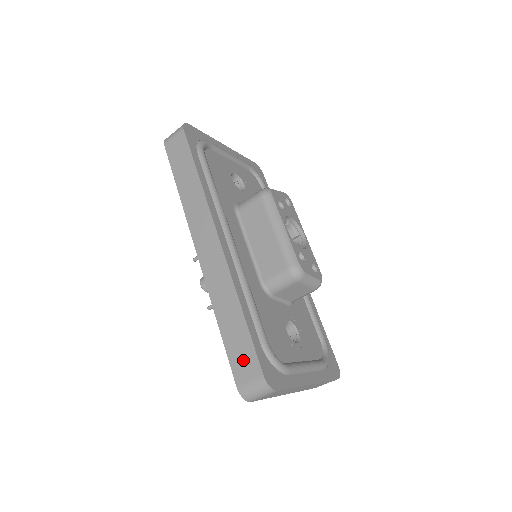
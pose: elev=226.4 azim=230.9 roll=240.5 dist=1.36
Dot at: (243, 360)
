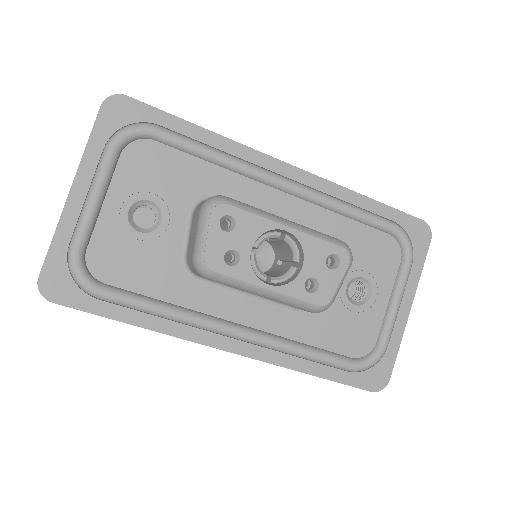
Dot at: occluded
